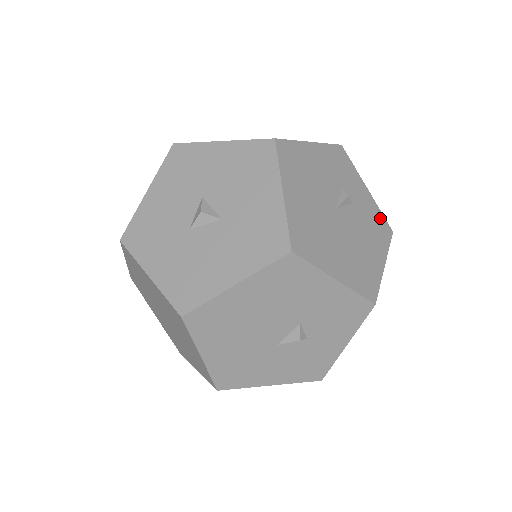
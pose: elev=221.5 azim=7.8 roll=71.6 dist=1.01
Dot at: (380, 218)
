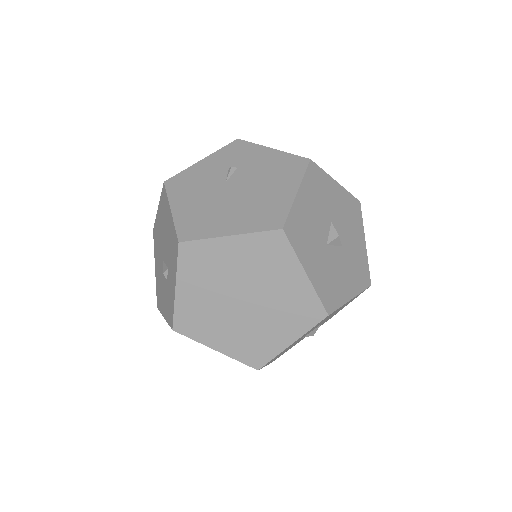
Dot at: occluded
